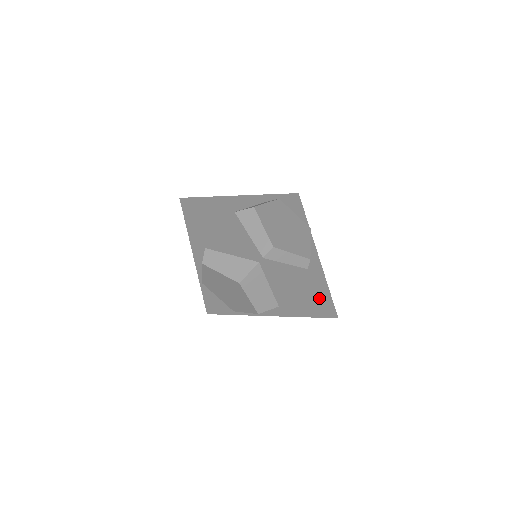
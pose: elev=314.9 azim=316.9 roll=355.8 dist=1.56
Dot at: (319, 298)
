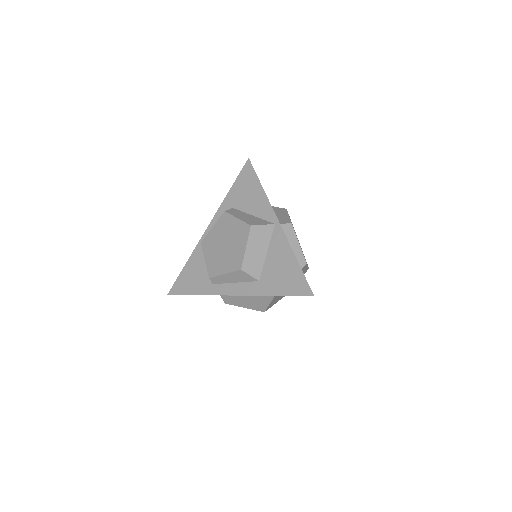
Dot at: occluded
